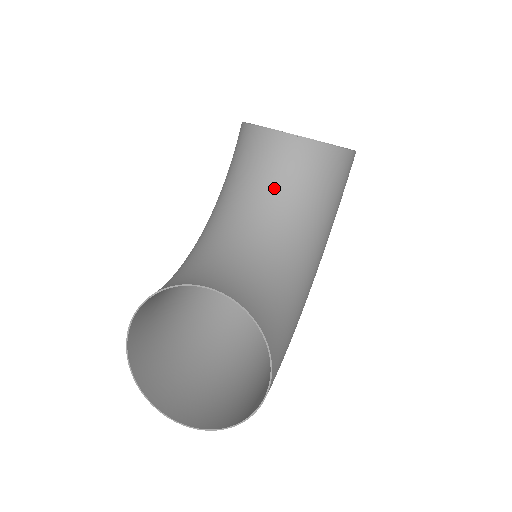
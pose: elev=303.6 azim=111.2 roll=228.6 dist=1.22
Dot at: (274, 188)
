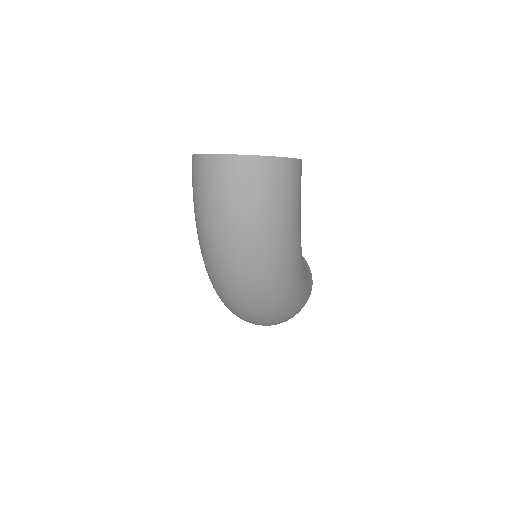
Dot at: occluded
